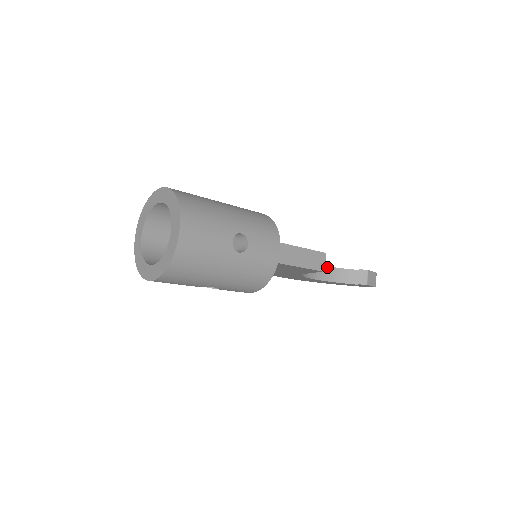
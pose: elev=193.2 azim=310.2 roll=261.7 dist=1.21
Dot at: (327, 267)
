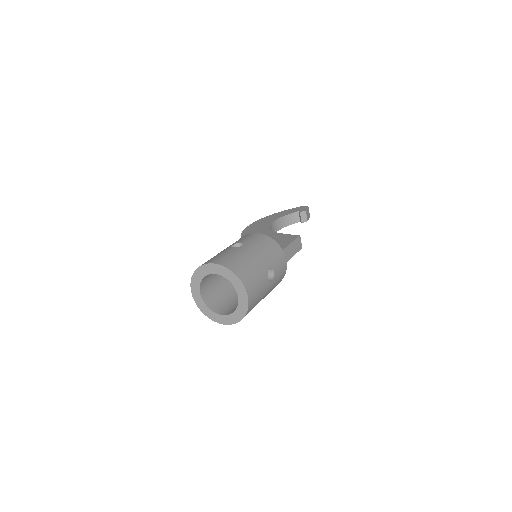
Dot at: (278, 219)
